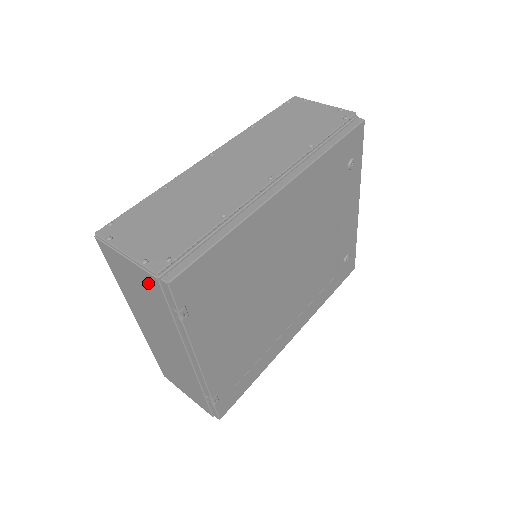
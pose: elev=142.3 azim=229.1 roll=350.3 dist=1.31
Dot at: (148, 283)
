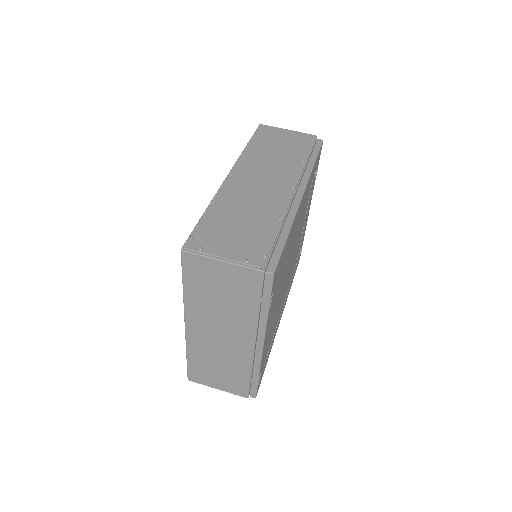
Dot at: (244, 279)
